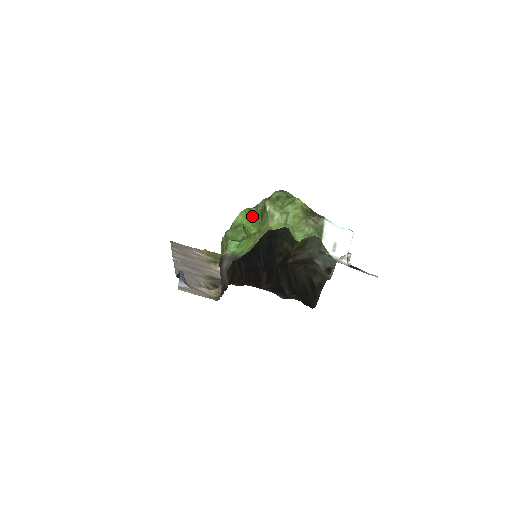
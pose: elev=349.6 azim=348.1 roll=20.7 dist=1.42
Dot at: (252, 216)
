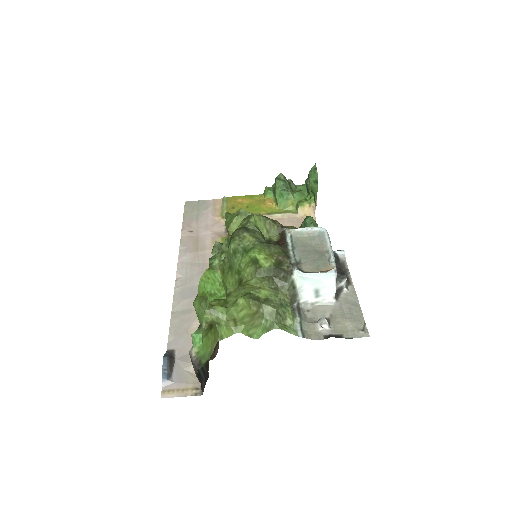
Dot at: (216, 273)
